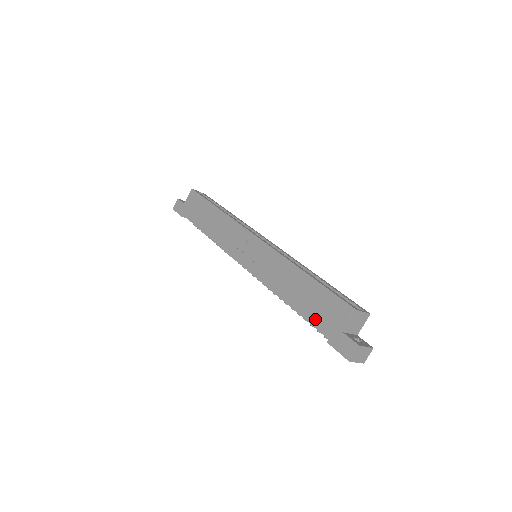
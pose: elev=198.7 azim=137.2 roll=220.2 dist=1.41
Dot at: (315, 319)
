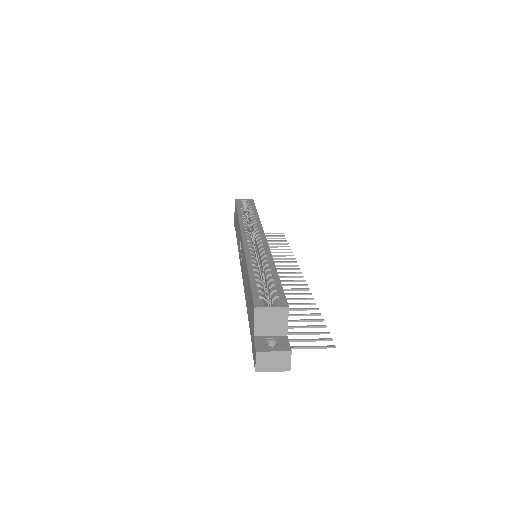
Dot at: (249, 323)
